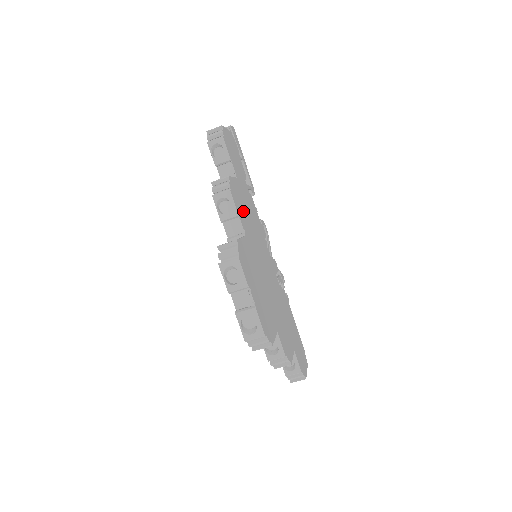
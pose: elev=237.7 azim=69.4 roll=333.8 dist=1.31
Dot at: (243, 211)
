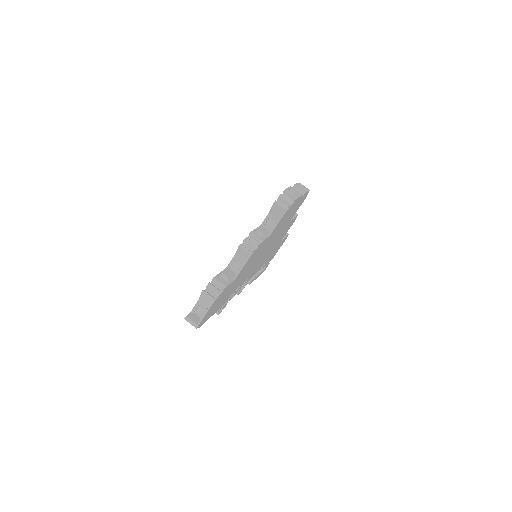
Dot at: (283, 233)
